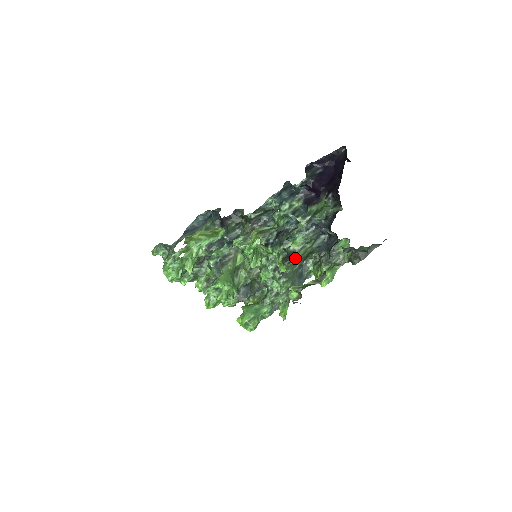
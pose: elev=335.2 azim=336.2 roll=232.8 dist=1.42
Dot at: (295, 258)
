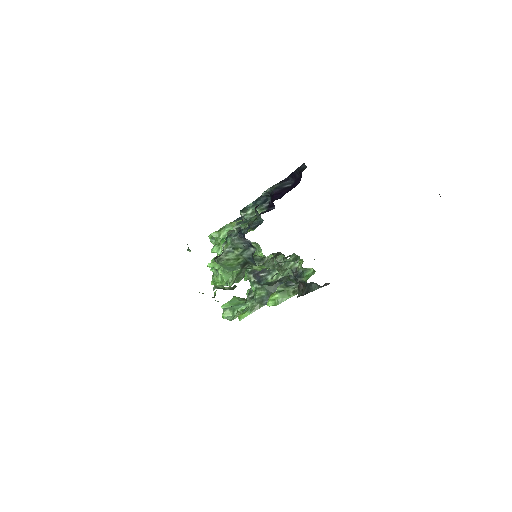
Dot at: (224, 259)
